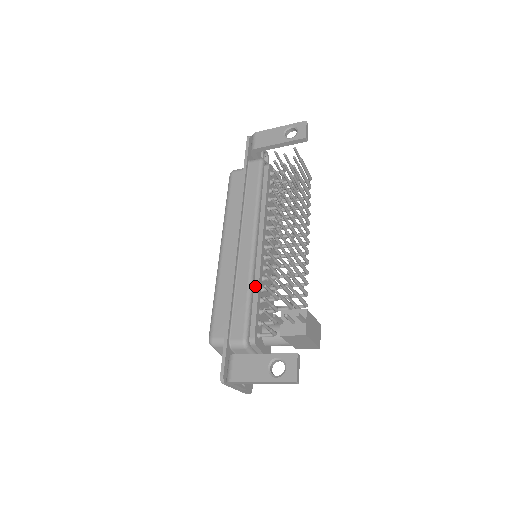
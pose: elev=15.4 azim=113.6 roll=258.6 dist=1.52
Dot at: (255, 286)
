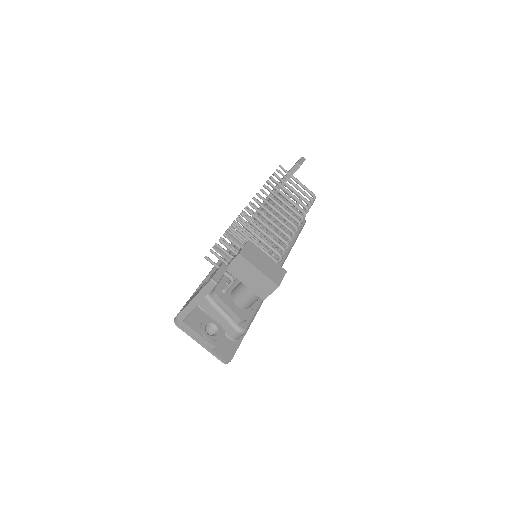
Dot at: occluded
